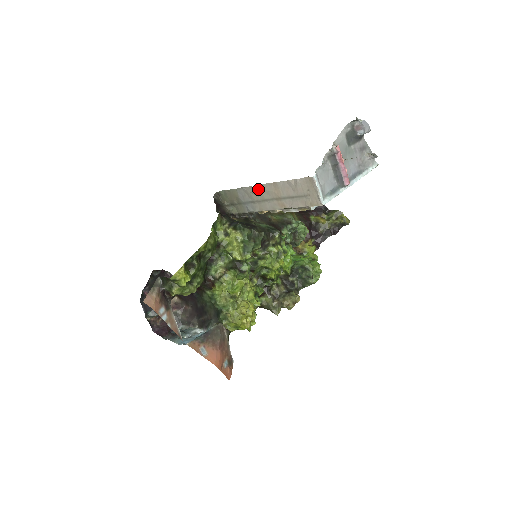
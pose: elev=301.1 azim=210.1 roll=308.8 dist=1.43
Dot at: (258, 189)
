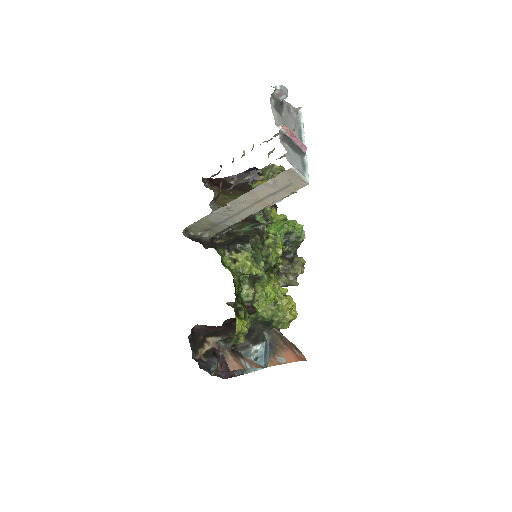
Dot at: (232, 205)
